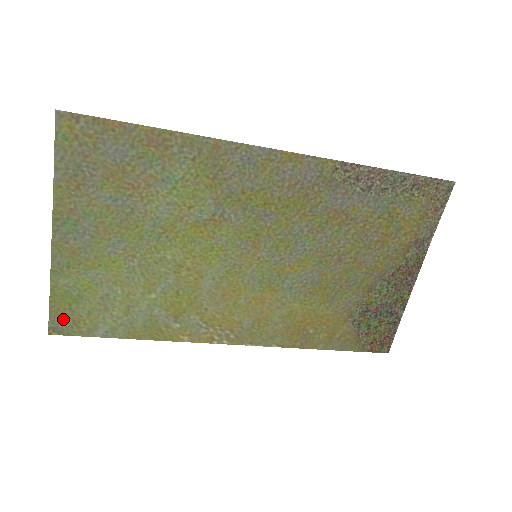
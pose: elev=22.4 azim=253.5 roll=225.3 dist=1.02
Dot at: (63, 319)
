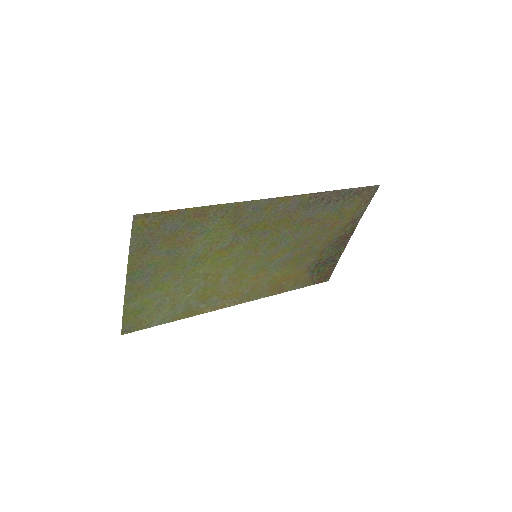
Dot at: (131, 324)
